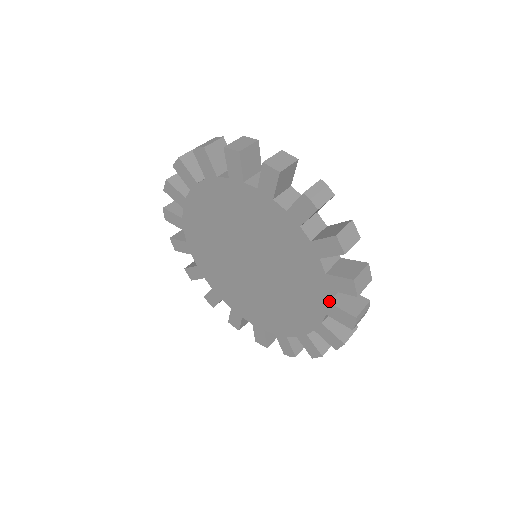
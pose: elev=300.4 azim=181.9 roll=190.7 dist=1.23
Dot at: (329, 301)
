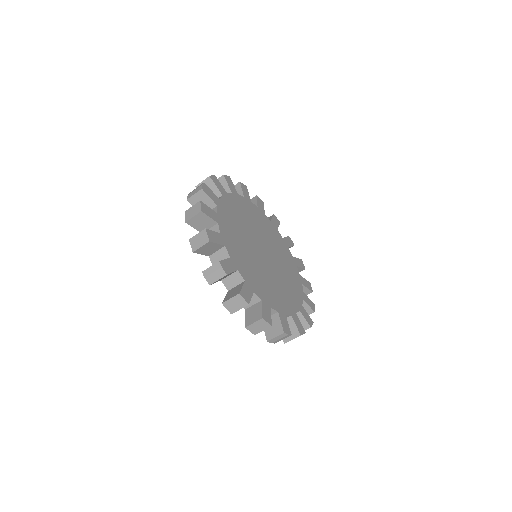
Dot at: occluded
